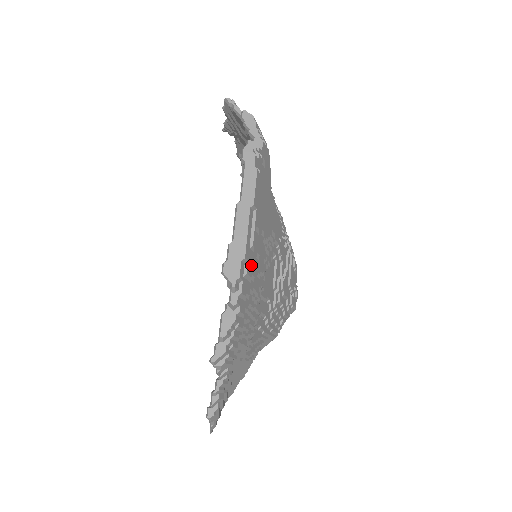
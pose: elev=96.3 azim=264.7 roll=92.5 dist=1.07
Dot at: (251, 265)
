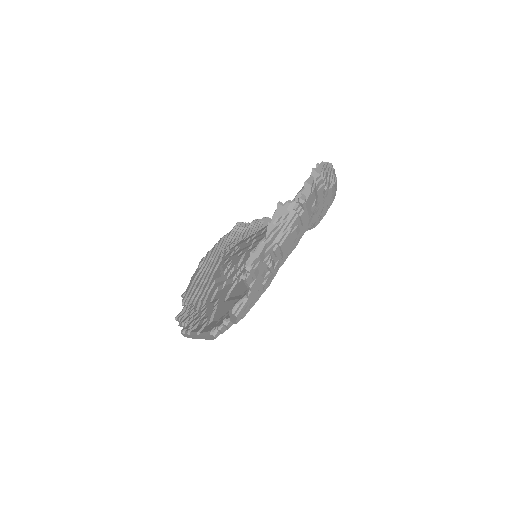
Dot at: occluded
